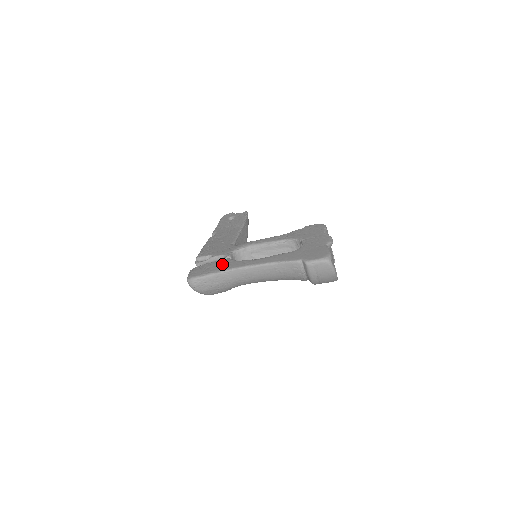
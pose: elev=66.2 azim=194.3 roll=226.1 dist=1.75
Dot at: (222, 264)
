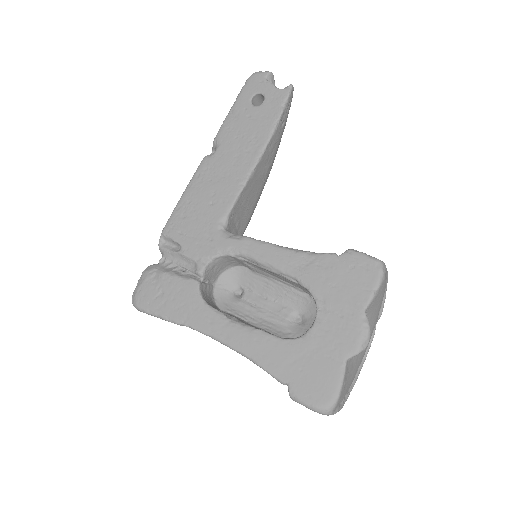
Dot at: (181, 298)
